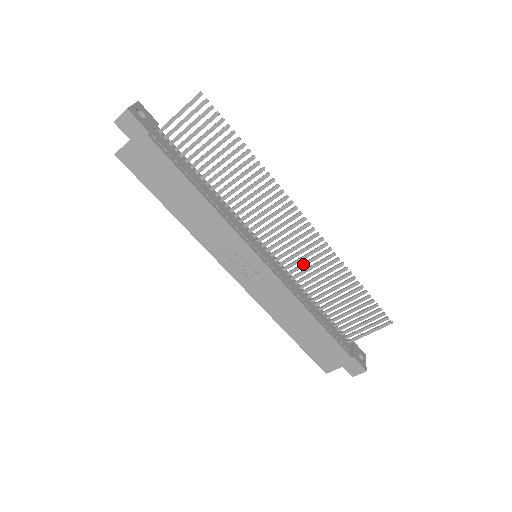
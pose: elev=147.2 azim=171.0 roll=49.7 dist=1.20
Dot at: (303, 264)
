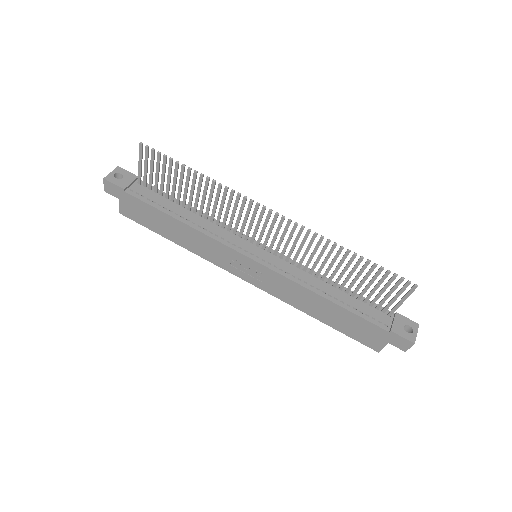
Dot at: (297, 251)
